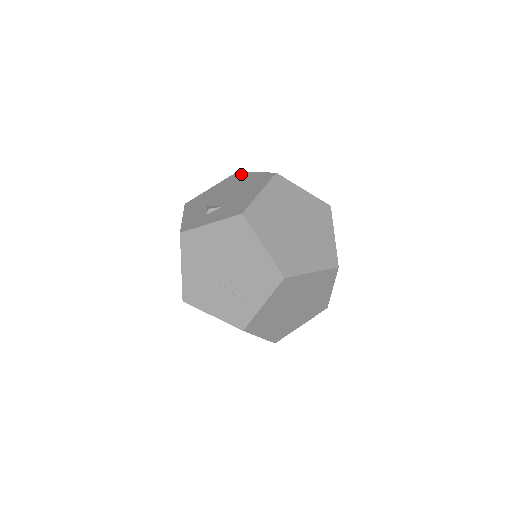
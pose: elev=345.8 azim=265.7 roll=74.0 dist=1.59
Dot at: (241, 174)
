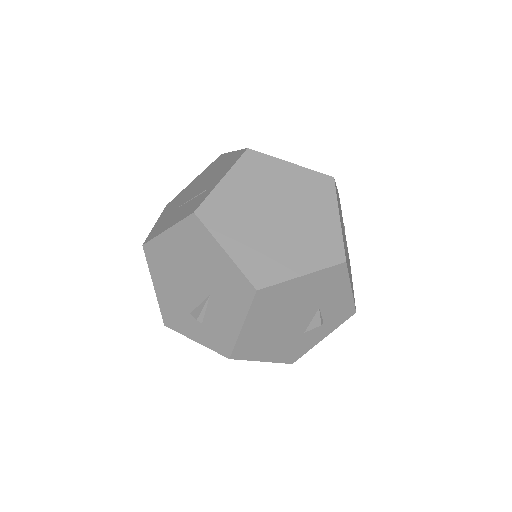
Dot at: occluded
